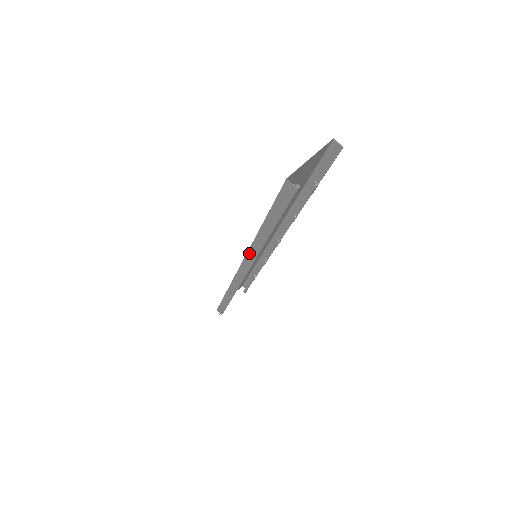
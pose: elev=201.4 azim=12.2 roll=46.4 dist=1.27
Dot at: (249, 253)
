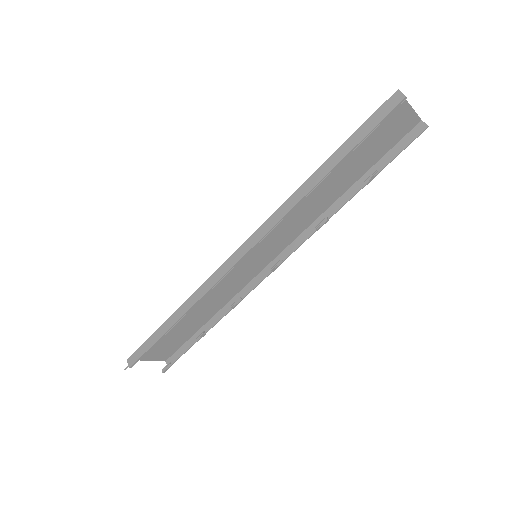
Dot at: (275, 214)
